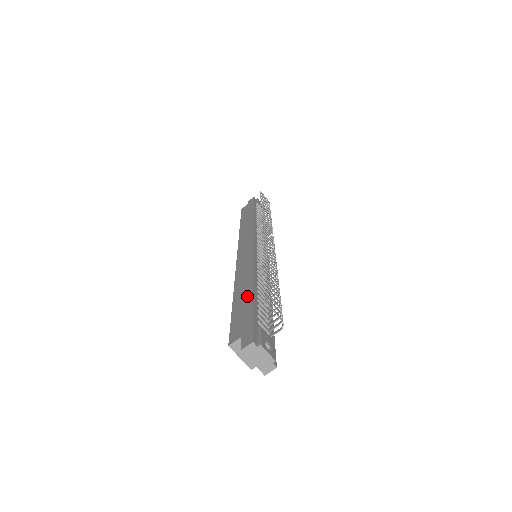
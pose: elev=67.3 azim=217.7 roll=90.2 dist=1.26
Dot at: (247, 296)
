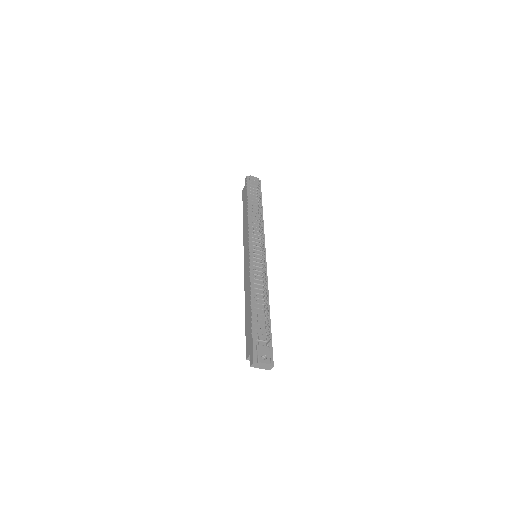
Dot at: (249, 316)
